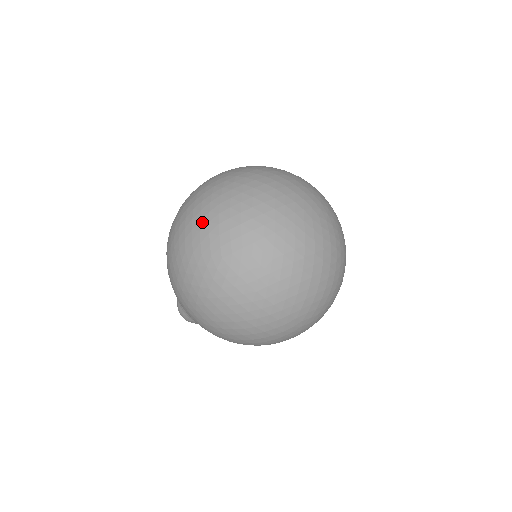
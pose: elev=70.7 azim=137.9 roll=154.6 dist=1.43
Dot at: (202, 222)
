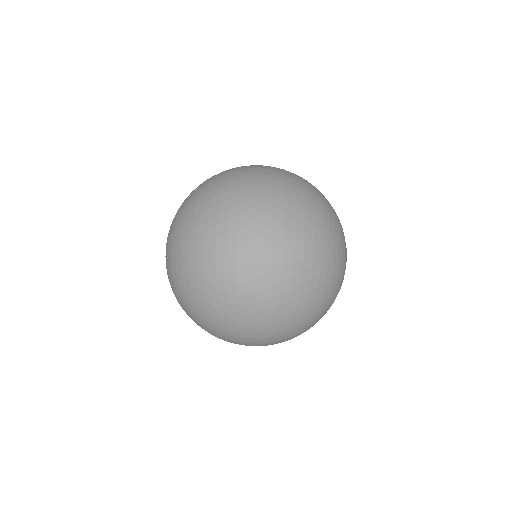
Dot at: (267, 341)
